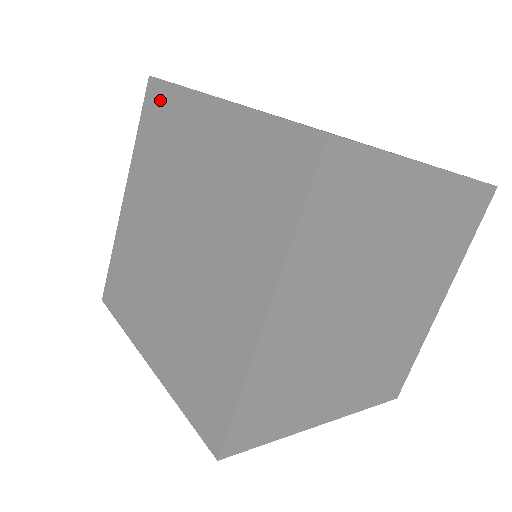
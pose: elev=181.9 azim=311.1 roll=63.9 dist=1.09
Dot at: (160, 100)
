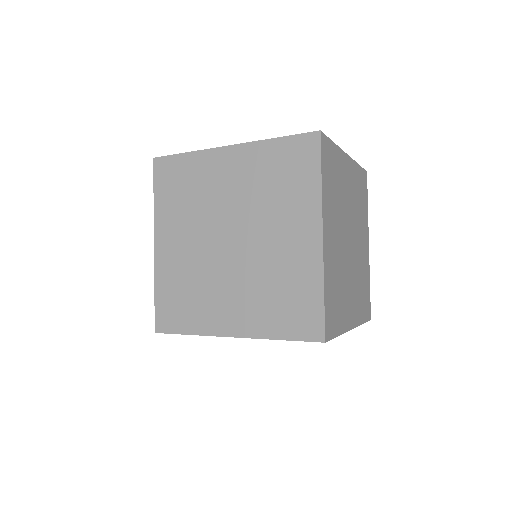
Dot at: (173, 167)
